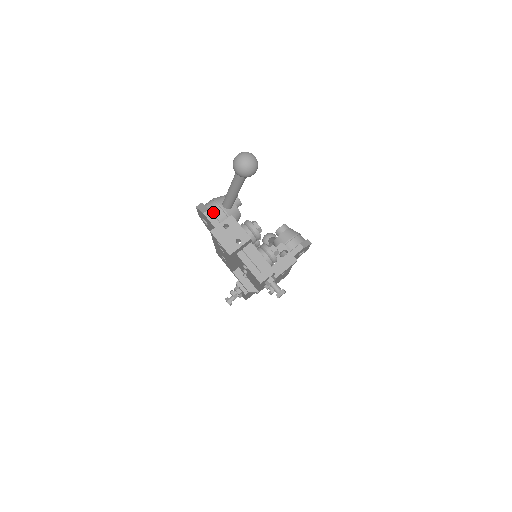
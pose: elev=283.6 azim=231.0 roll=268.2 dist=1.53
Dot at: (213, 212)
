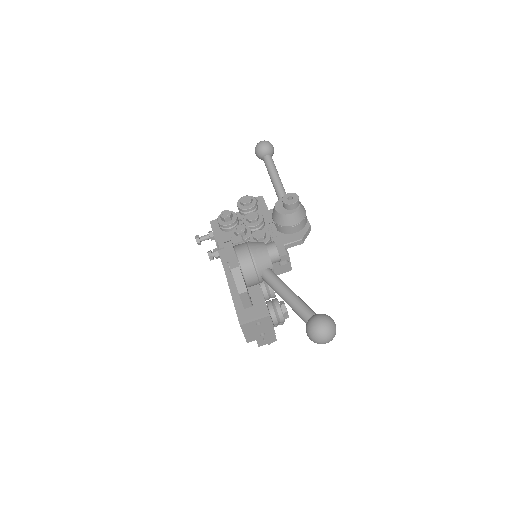
Dot at: (248, 281)
